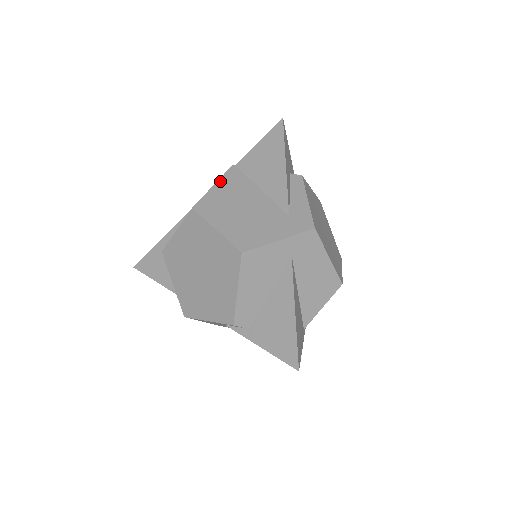
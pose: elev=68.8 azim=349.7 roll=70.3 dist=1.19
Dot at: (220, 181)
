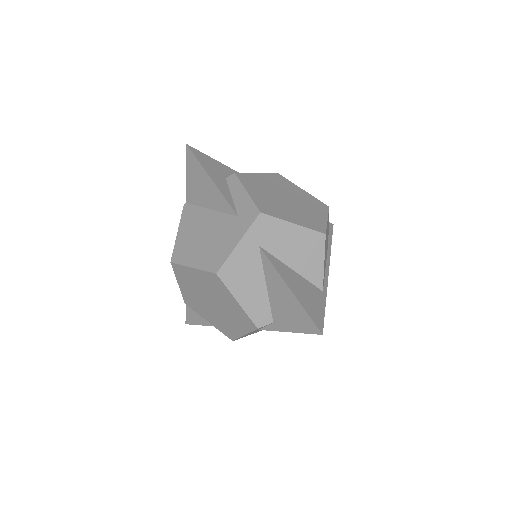
Dot at: (180, 225)
